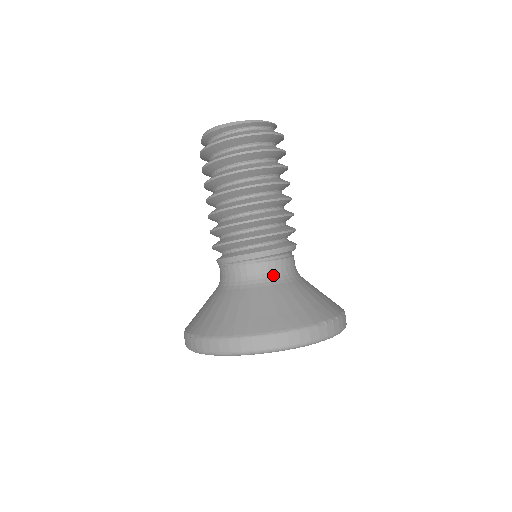
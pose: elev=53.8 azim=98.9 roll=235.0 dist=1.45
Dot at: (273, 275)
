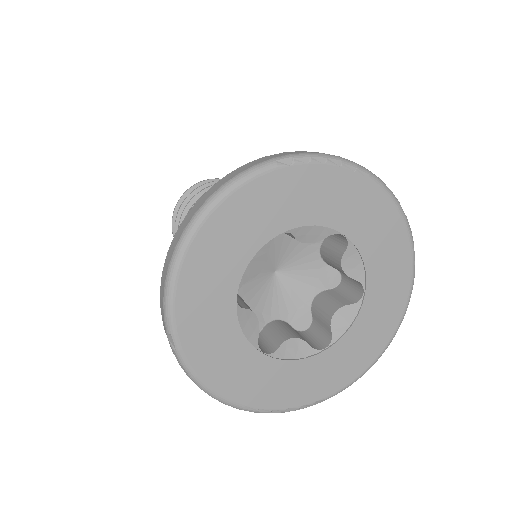
Dot at: occluded
